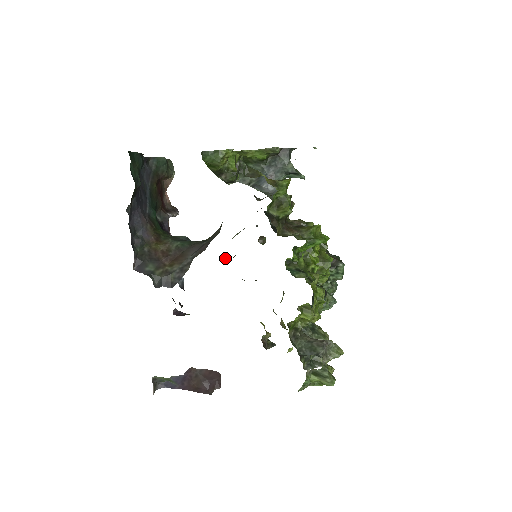
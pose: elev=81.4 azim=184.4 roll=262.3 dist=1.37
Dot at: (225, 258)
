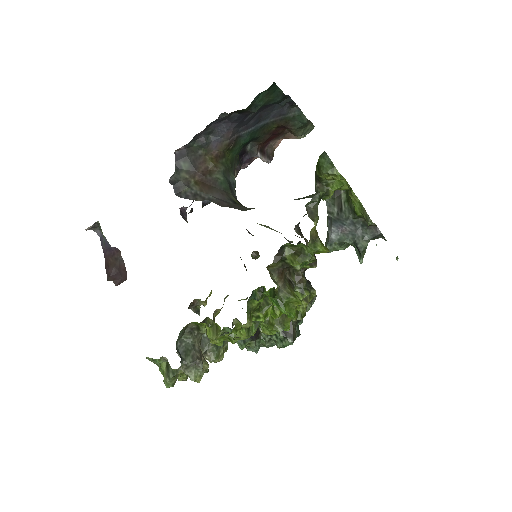
Dot at: occluded
